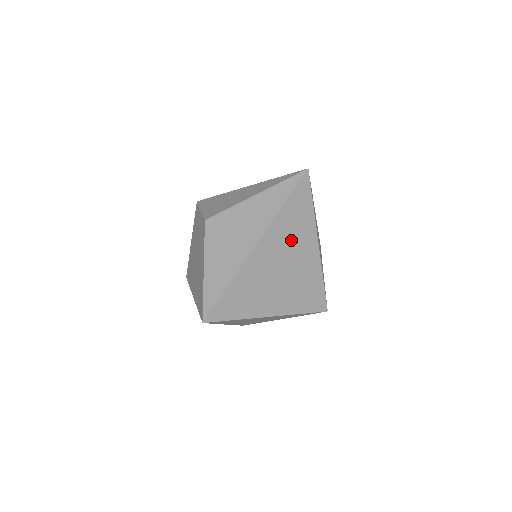
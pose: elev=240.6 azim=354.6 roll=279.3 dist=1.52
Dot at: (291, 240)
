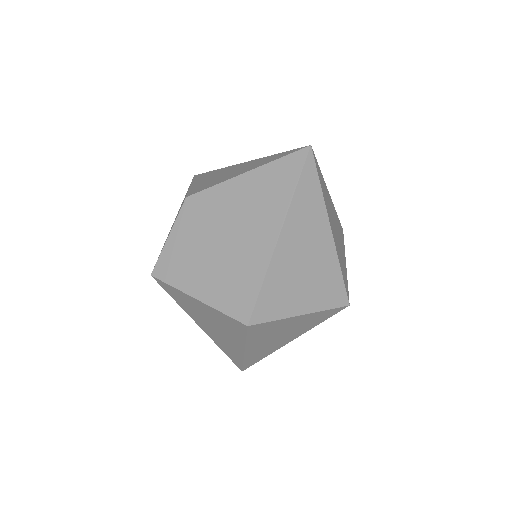
Dot at: occluded
